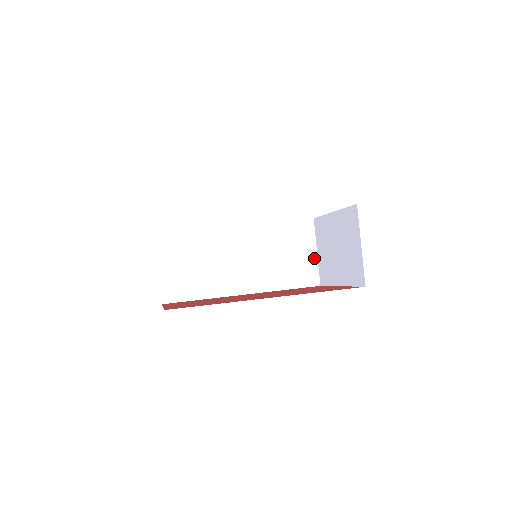
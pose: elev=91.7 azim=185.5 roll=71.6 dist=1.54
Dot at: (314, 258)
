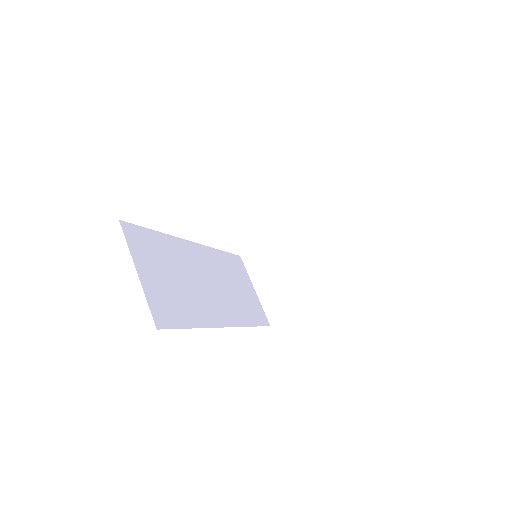
Dot at: (255, 296)
